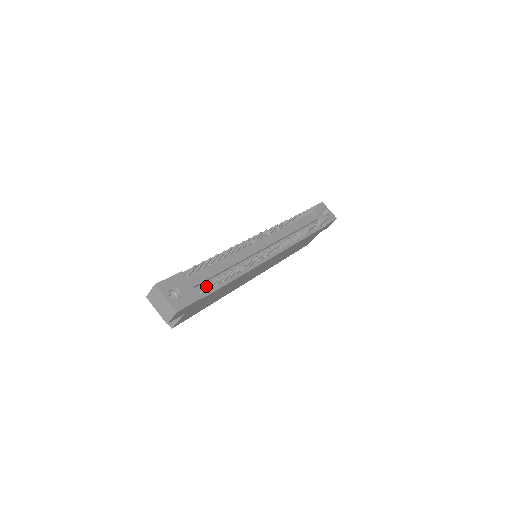
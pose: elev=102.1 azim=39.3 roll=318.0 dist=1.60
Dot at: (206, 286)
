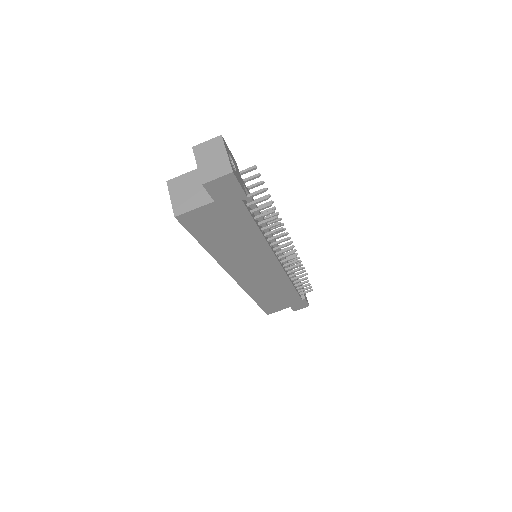
Dot at: (257, 191)
